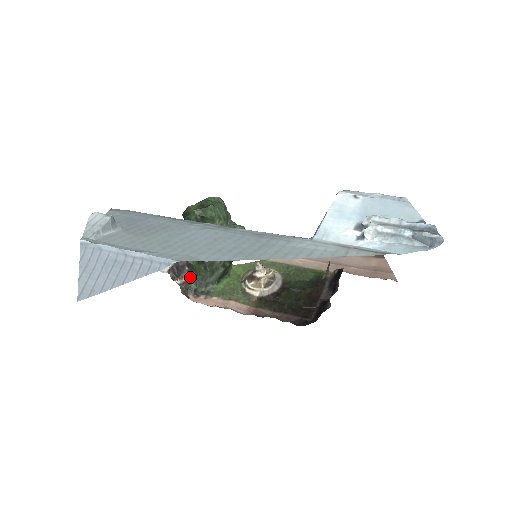
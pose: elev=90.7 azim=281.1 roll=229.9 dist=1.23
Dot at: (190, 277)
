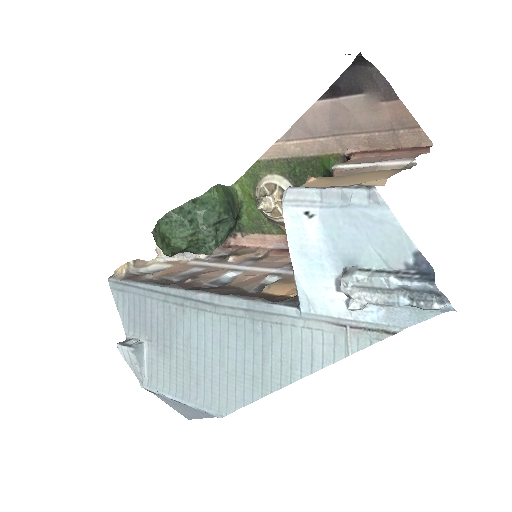
Dot at: occluded
